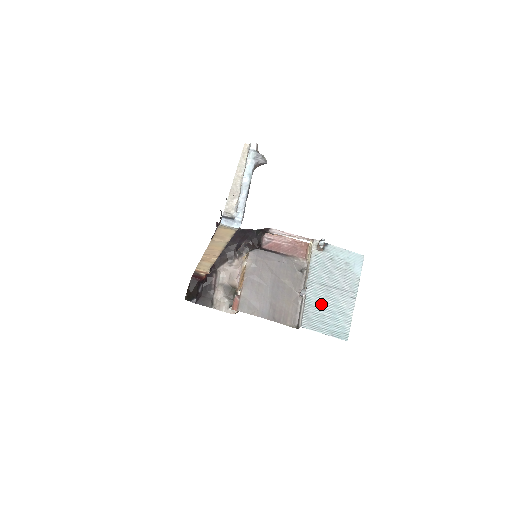
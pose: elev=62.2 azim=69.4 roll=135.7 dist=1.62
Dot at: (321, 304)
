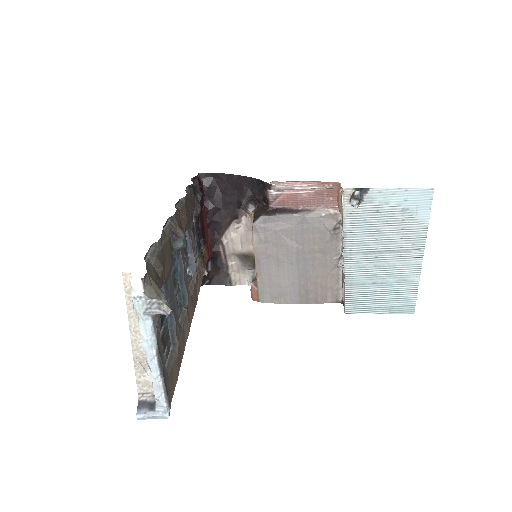
Dot at: (369, 279)
